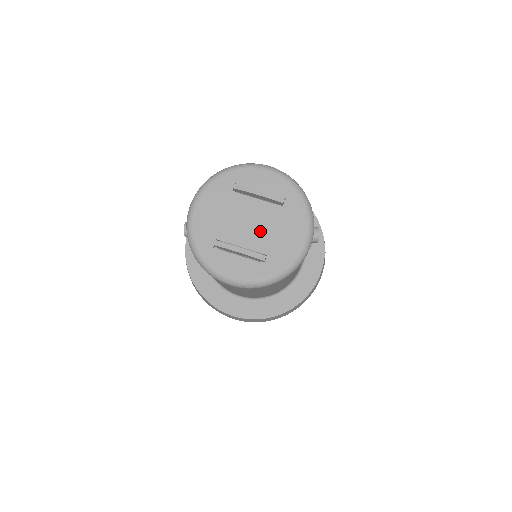
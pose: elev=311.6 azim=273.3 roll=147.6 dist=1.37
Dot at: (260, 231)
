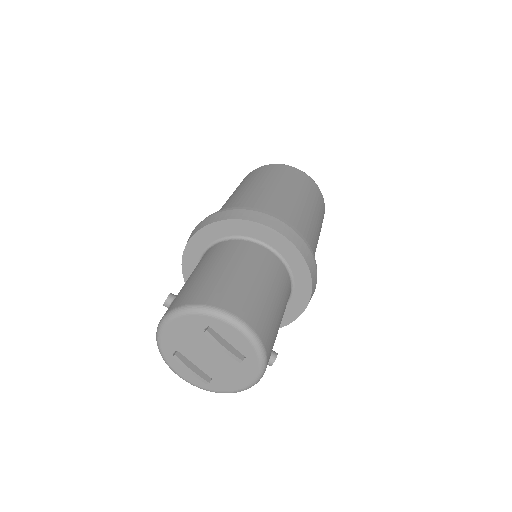
Dot at: (214, 364)
